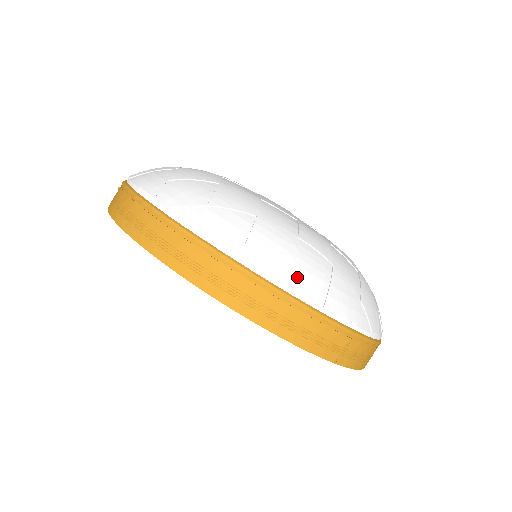
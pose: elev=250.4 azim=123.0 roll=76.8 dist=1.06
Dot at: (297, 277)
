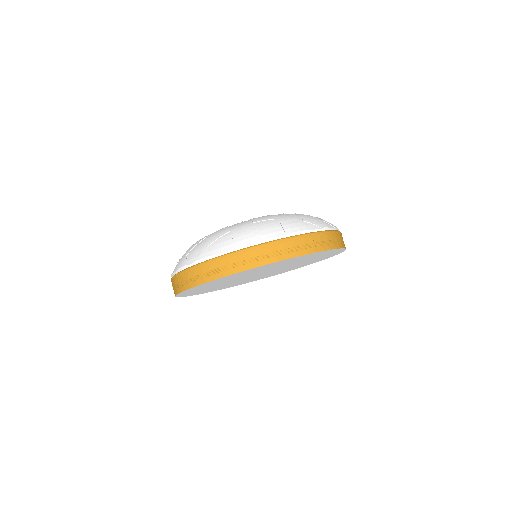
Dot at: (265, 234)
